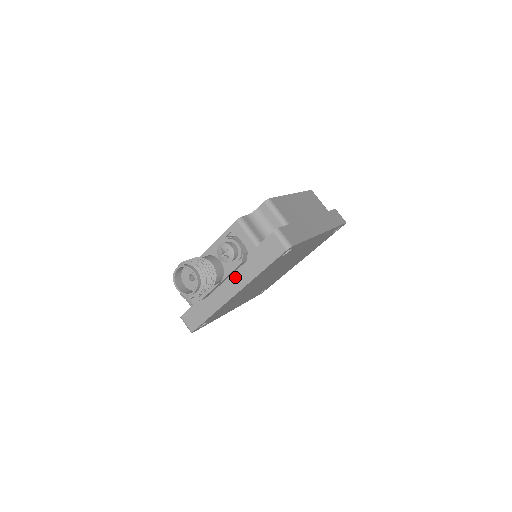
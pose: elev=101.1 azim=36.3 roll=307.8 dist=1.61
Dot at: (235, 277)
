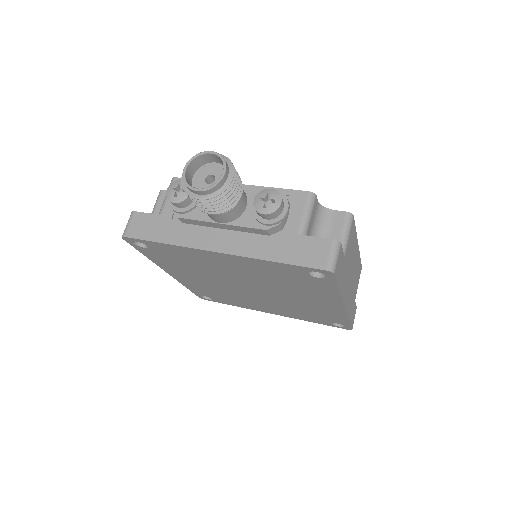
Dot at: (239, 237)
